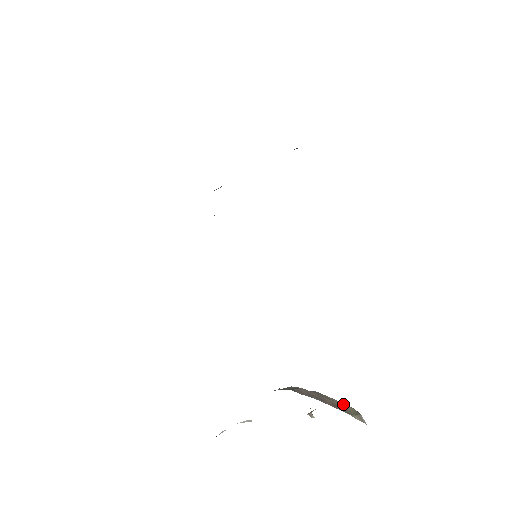
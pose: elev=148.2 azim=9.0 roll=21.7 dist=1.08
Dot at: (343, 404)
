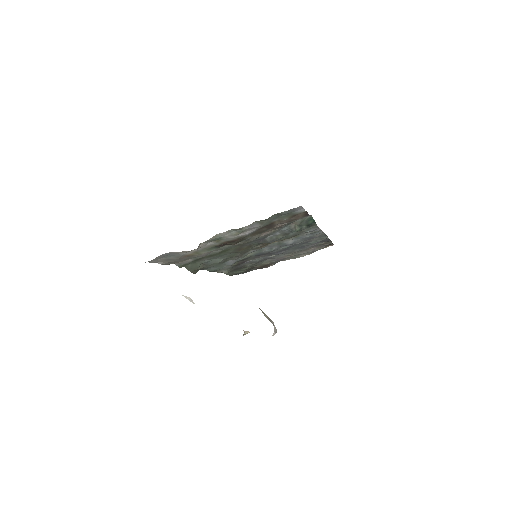
Dot at: occluded
